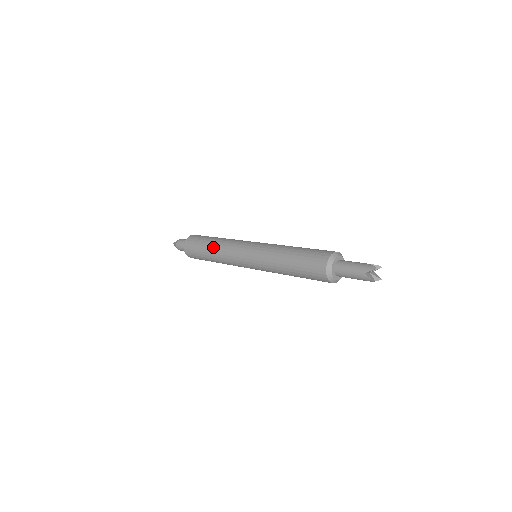
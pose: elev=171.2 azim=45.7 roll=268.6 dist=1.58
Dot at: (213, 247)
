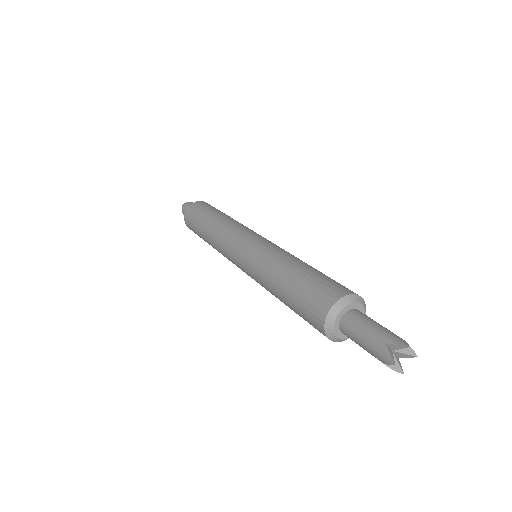
Dot at: (209, 243)
